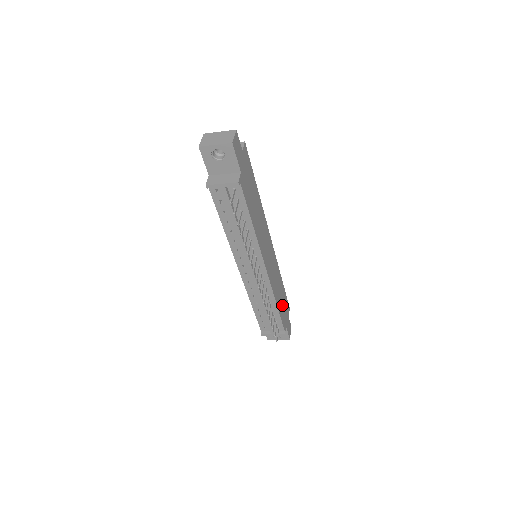
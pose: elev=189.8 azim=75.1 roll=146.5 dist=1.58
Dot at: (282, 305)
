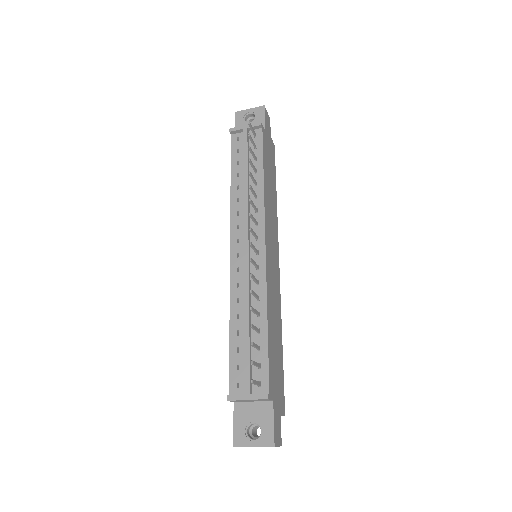
Dot at: (274, 358)
